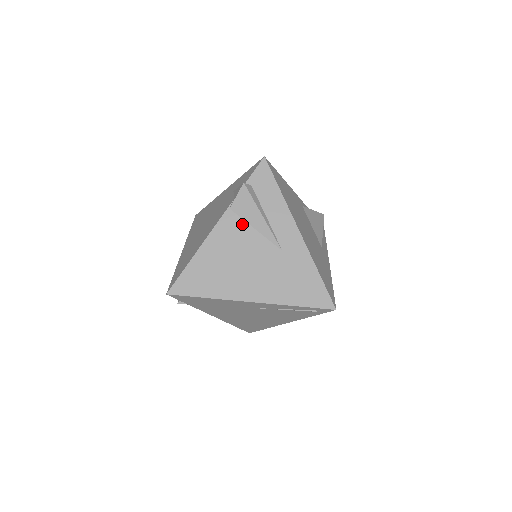
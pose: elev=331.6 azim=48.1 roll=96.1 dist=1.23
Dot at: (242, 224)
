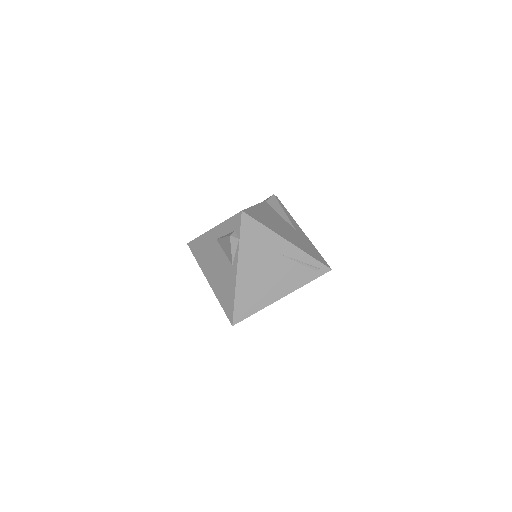
Dot at: (274, 210)
